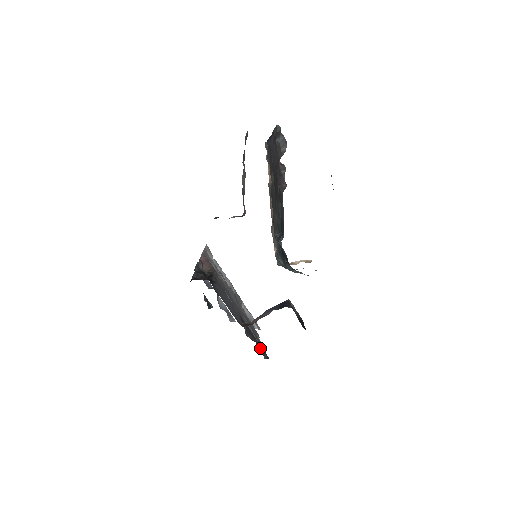
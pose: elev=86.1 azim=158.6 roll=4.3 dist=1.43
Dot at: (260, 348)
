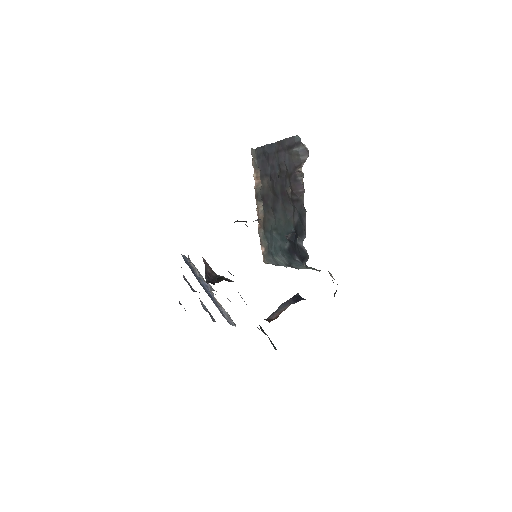
Dot at: (270, 341)
